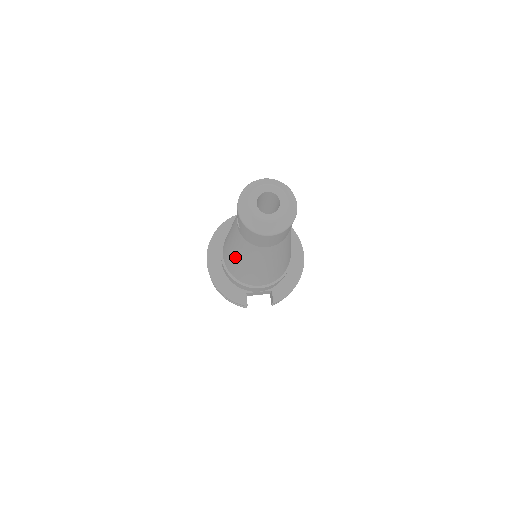
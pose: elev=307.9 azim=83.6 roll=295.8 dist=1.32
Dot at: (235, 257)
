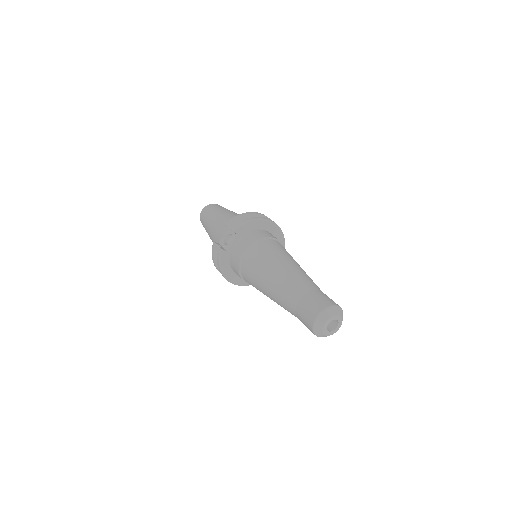
Dot at: occluded
